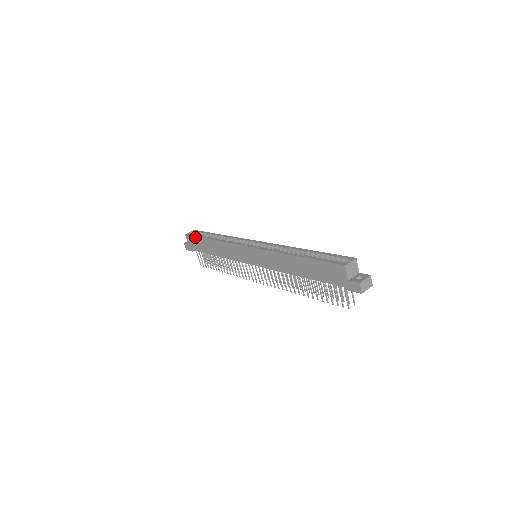
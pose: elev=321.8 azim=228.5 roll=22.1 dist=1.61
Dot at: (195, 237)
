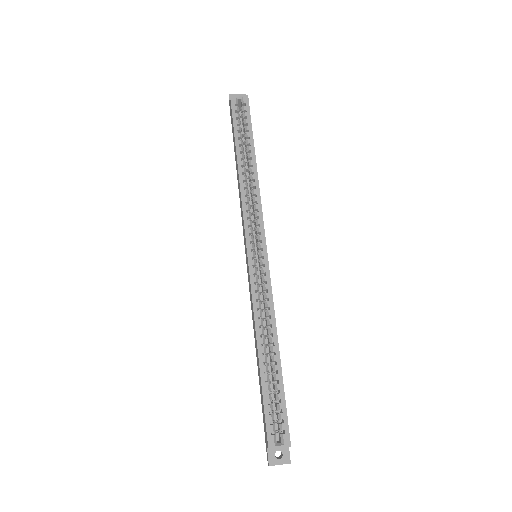
Dot at: (233, 123)
